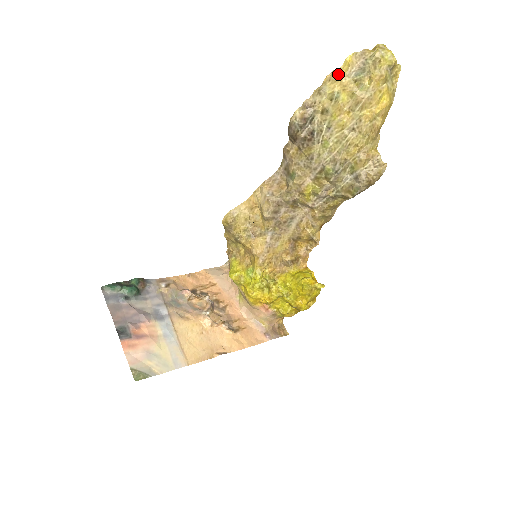
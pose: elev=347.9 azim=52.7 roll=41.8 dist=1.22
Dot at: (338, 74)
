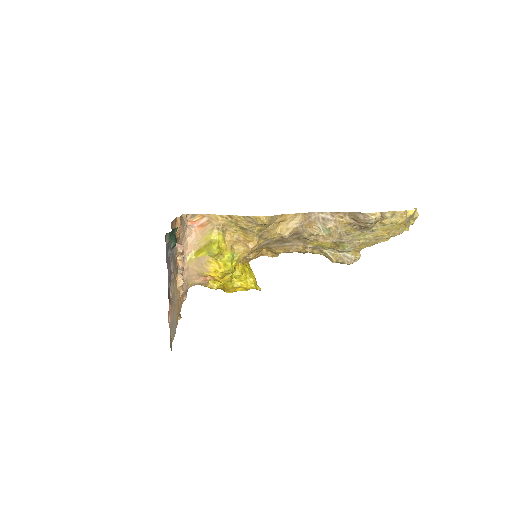
Dot at: (406, 216)
